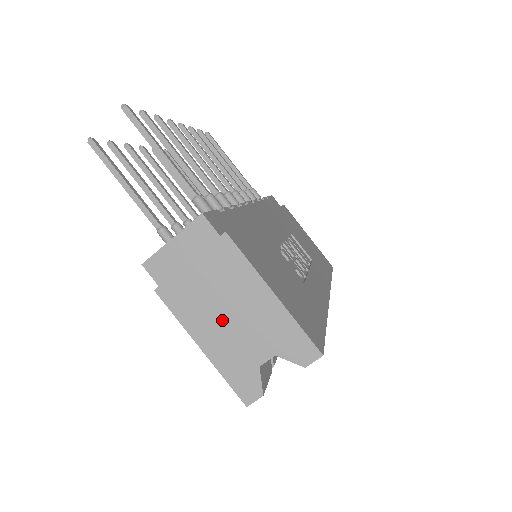
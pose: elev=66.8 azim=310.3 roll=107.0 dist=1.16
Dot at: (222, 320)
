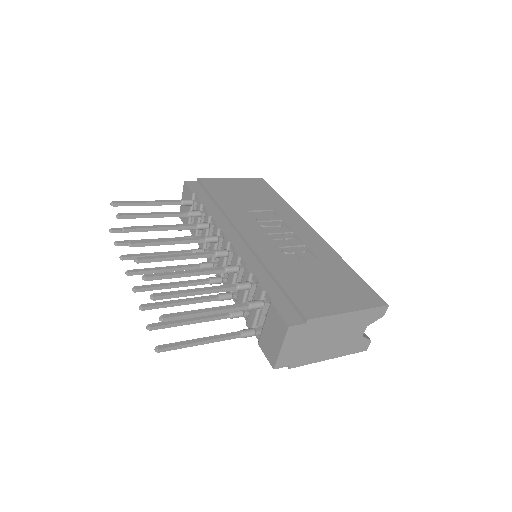
Dot at: (332, 343)
